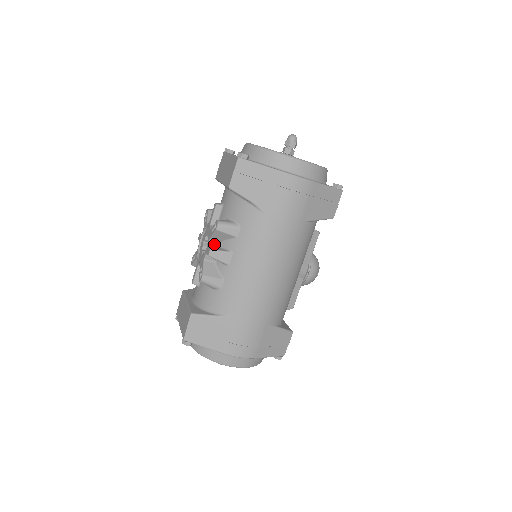
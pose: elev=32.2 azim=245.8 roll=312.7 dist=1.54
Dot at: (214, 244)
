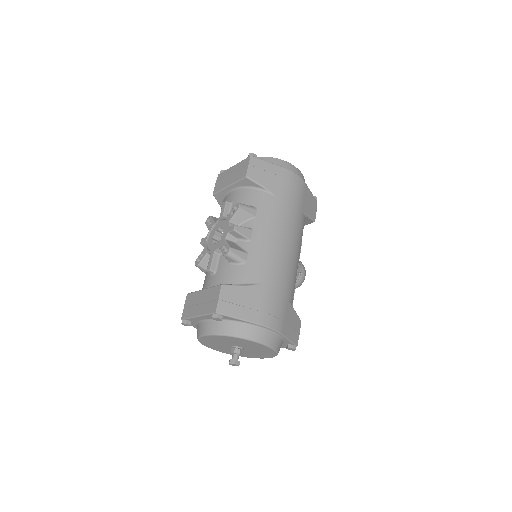
Dot at: occluded
